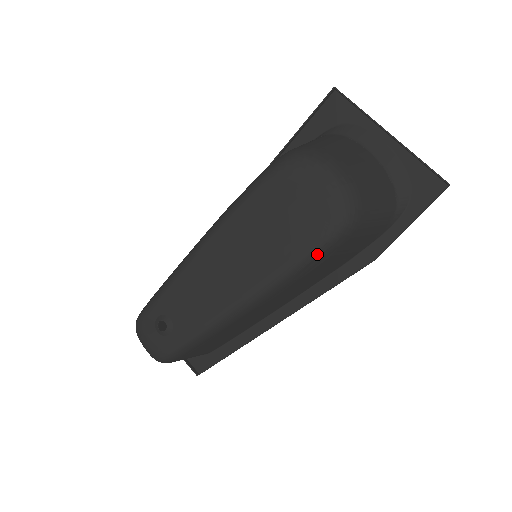
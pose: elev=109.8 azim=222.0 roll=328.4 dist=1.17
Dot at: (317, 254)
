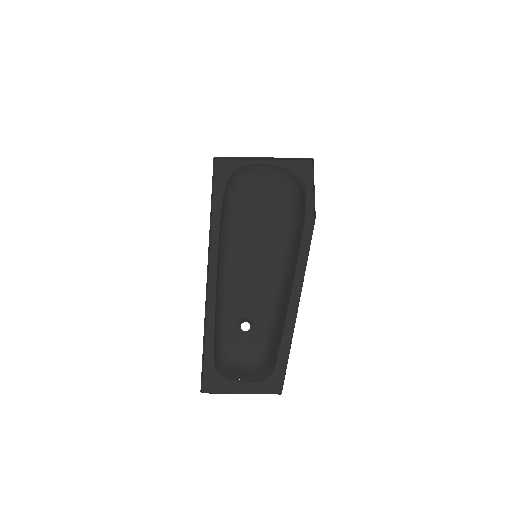
Dot at: (297, 206)
